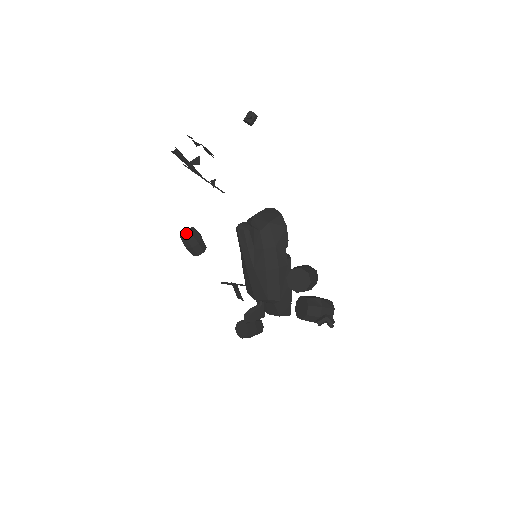
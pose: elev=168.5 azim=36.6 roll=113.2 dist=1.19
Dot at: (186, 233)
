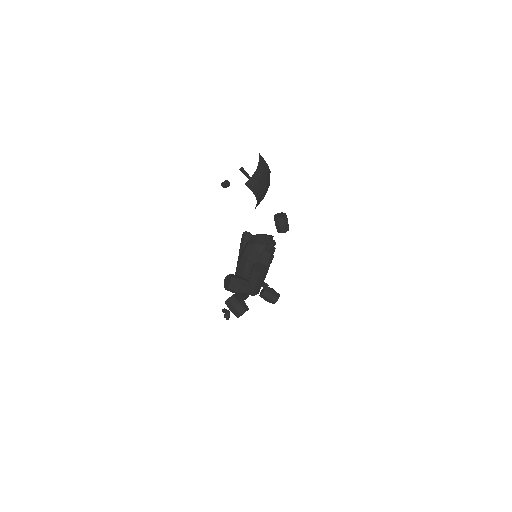
Dot at: (280, 215)
